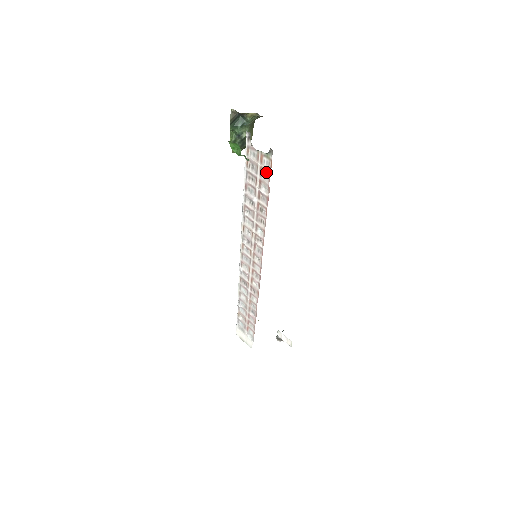
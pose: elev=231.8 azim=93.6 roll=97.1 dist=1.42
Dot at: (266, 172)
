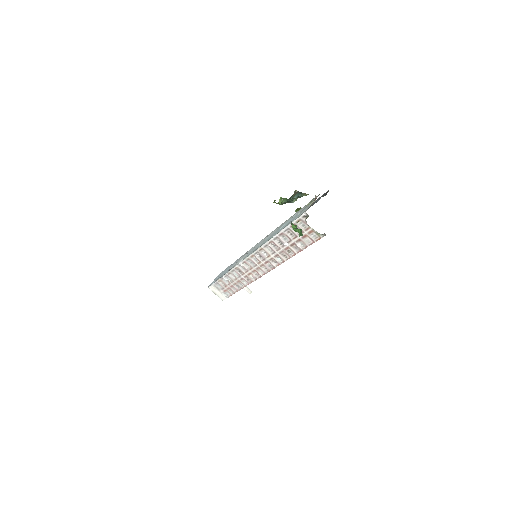
Dot at: (310, 239)
